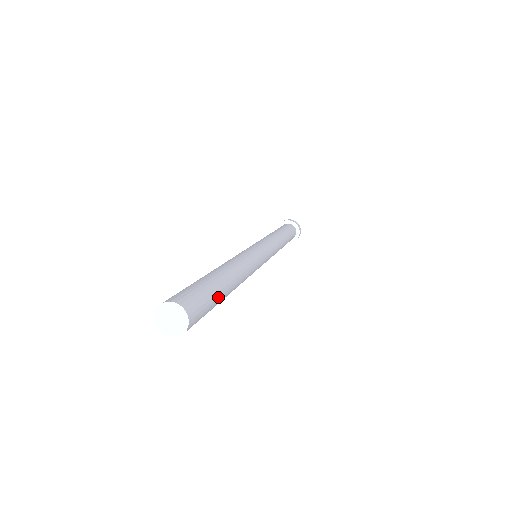
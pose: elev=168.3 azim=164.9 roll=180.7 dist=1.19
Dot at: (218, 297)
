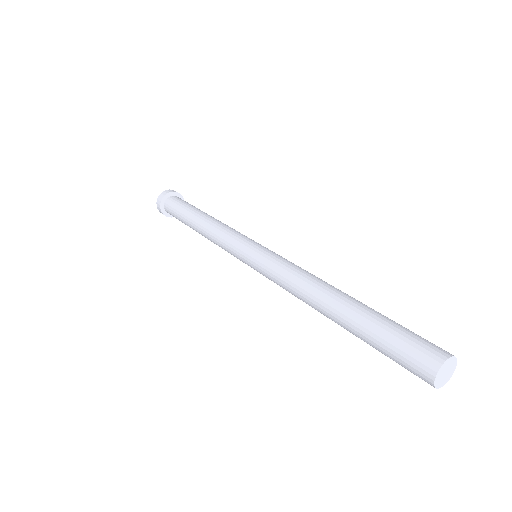
Dot at: occluded
